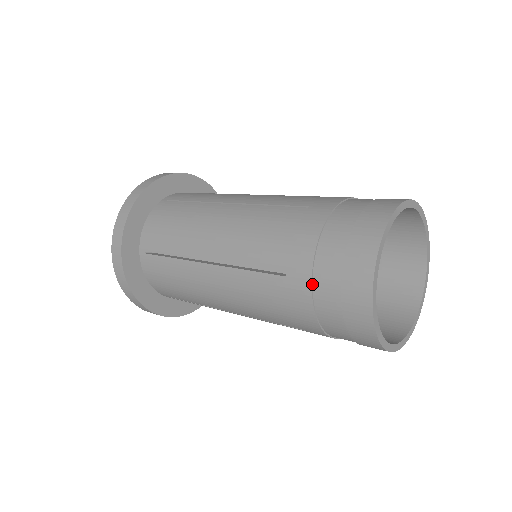
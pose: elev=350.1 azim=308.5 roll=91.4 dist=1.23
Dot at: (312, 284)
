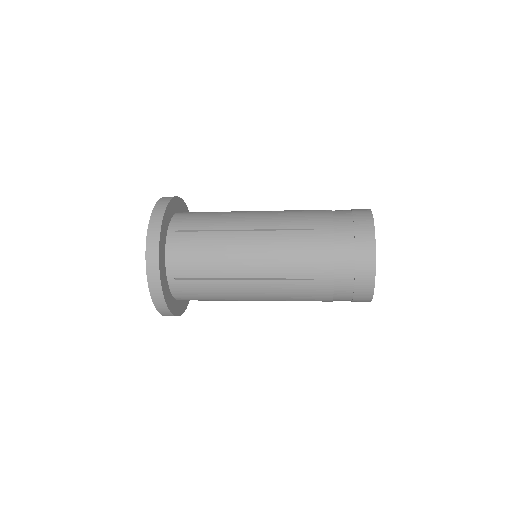
Dot at: (333, 232)
